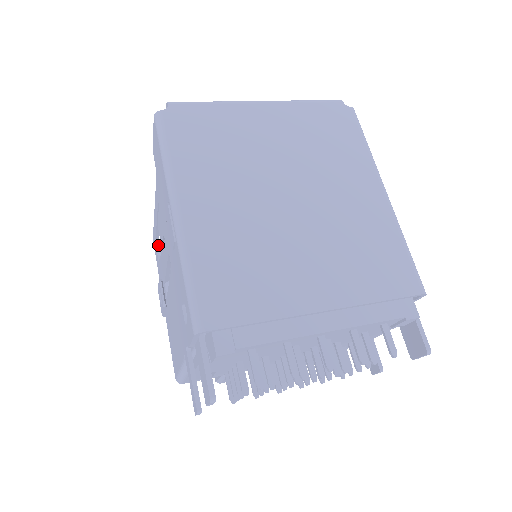
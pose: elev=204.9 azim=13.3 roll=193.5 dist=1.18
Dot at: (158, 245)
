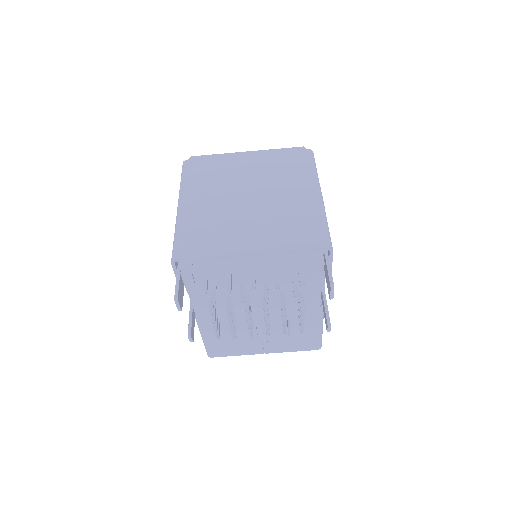
Dot at: occluded
